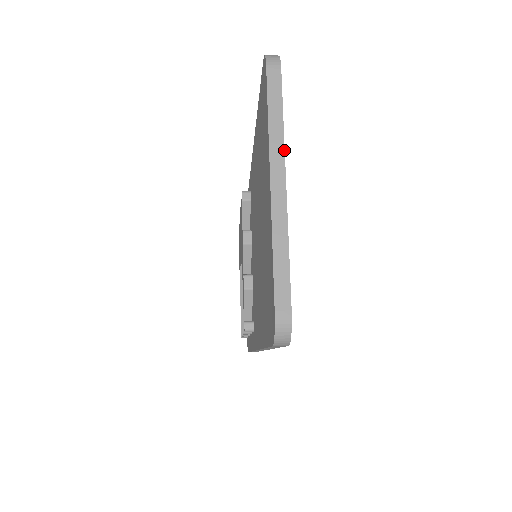
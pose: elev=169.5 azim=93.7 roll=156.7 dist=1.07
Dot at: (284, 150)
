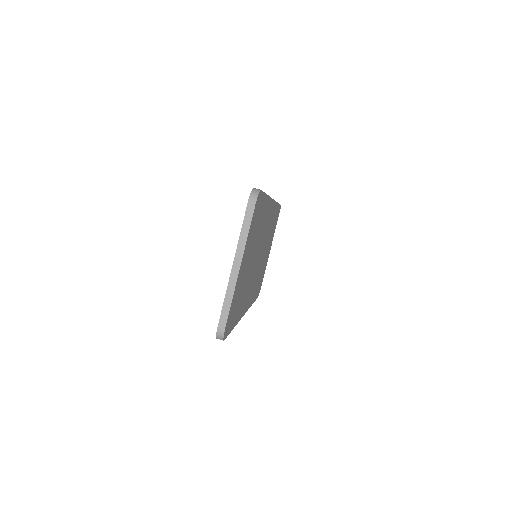
Dot at: (244, 251)
